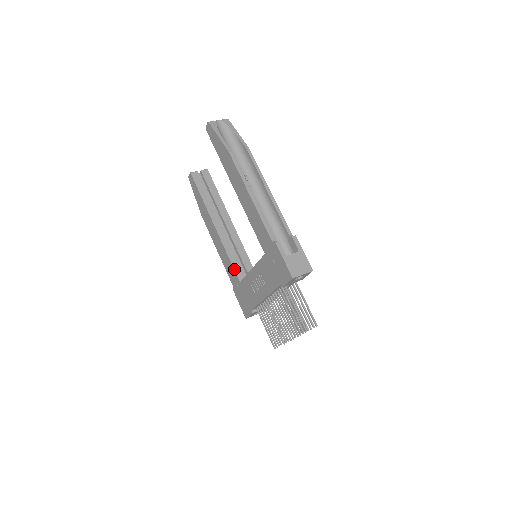
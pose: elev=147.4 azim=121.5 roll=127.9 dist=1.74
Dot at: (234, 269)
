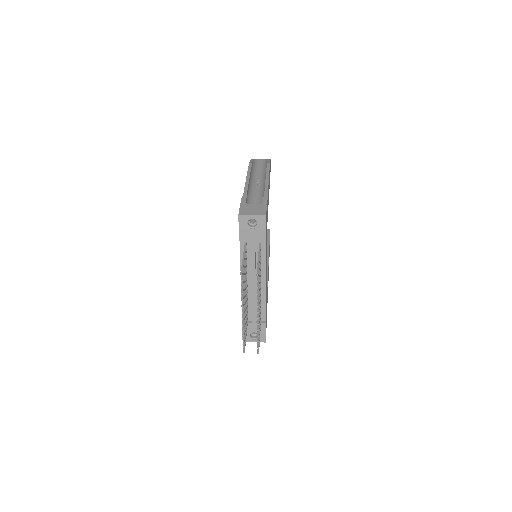
Dot at: occluded
